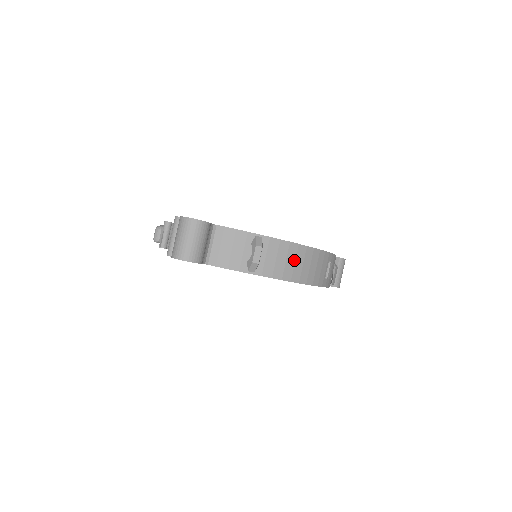
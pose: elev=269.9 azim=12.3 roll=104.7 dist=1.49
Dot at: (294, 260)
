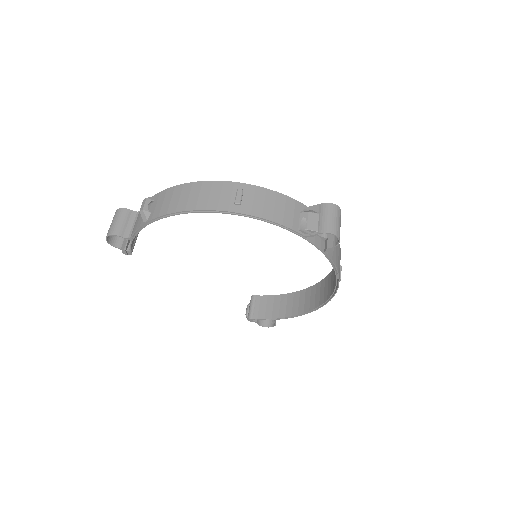
Dot at: (179, 196)
